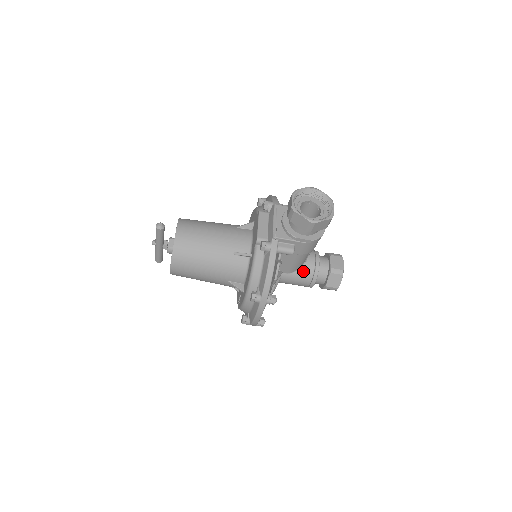
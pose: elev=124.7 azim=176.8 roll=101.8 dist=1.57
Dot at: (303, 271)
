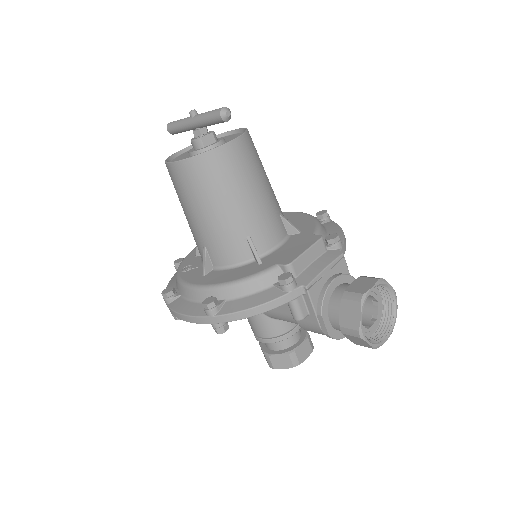
Dot at: (272, 324)
